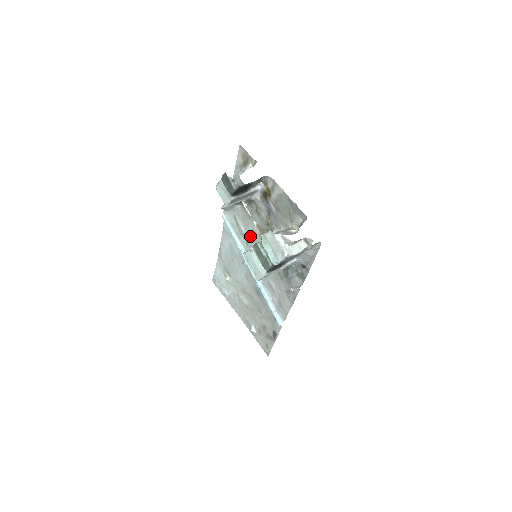
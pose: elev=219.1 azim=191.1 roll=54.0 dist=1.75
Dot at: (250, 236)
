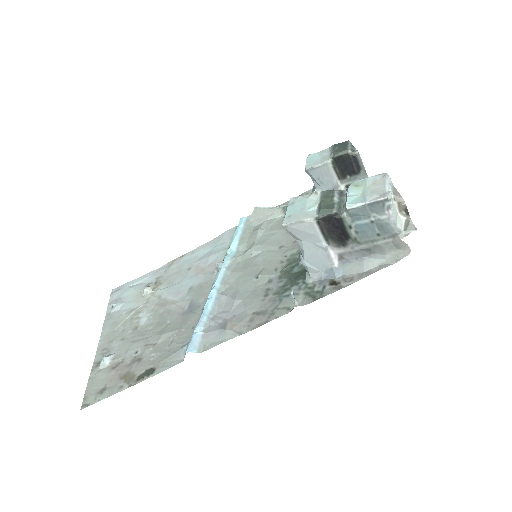
Dot at: (263, 244)
